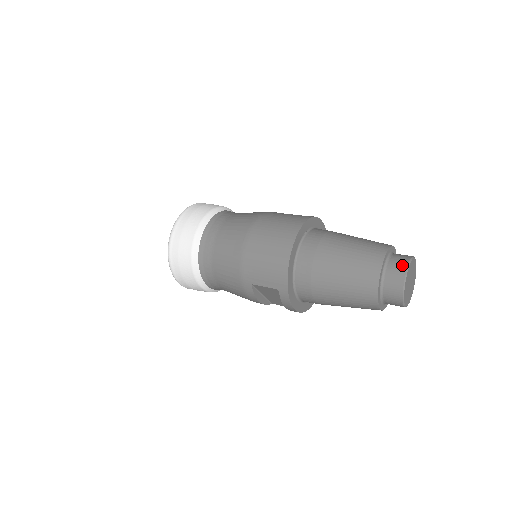
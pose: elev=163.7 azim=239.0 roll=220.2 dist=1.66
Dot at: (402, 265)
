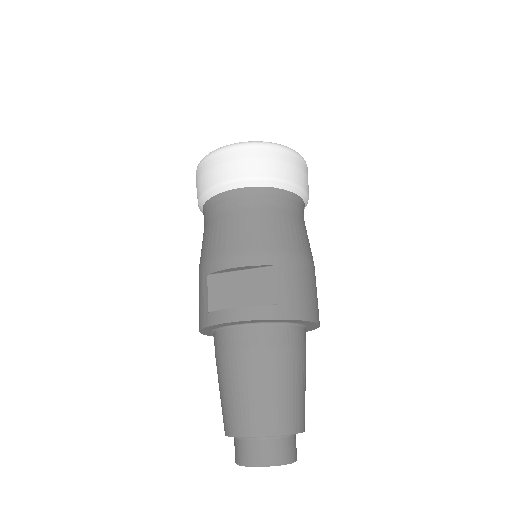
Dot at: occluded
